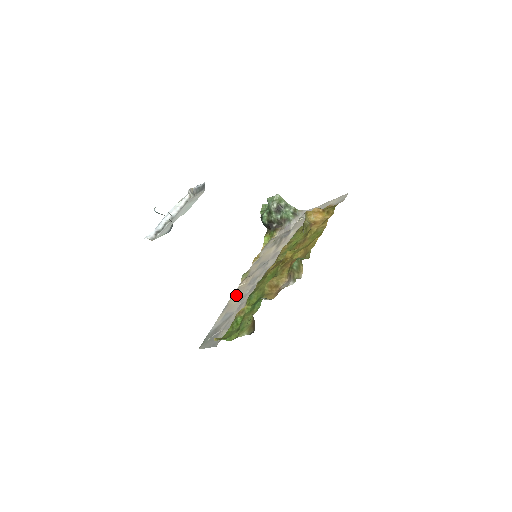
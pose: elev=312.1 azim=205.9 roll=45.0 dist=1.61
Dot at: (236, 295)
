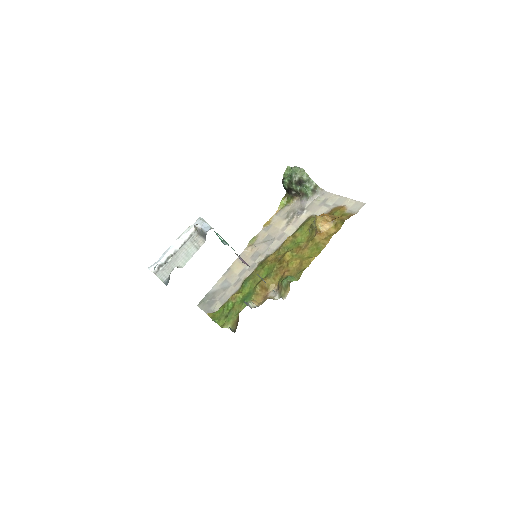
Dot at: (239, 262)
